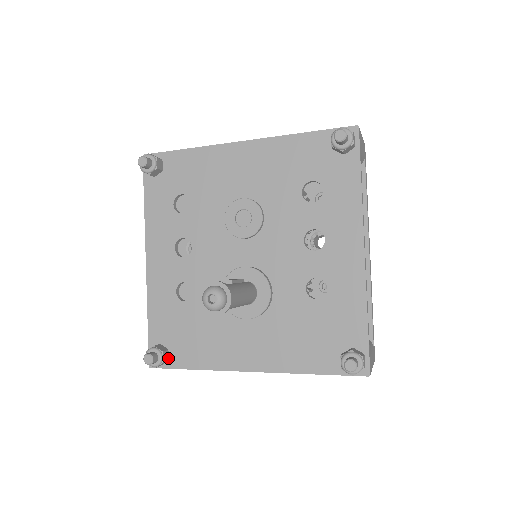
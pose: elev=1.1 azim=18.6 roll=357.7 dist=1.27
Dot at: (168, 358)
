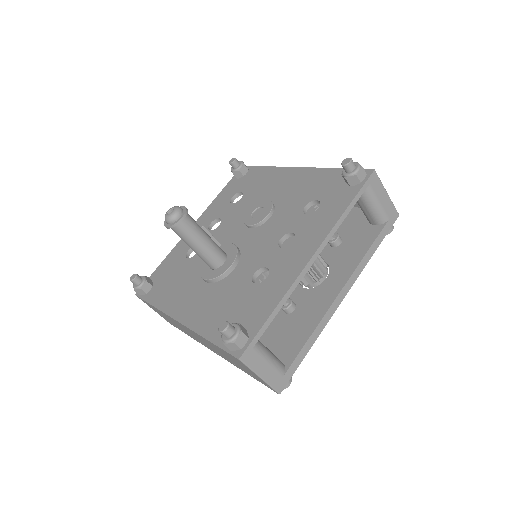
Dot at: (148, 292)
